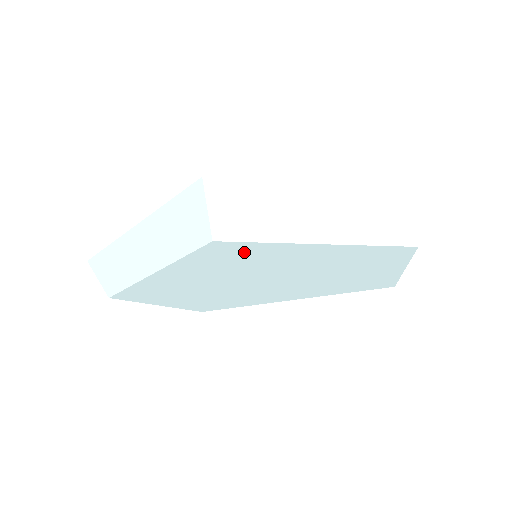
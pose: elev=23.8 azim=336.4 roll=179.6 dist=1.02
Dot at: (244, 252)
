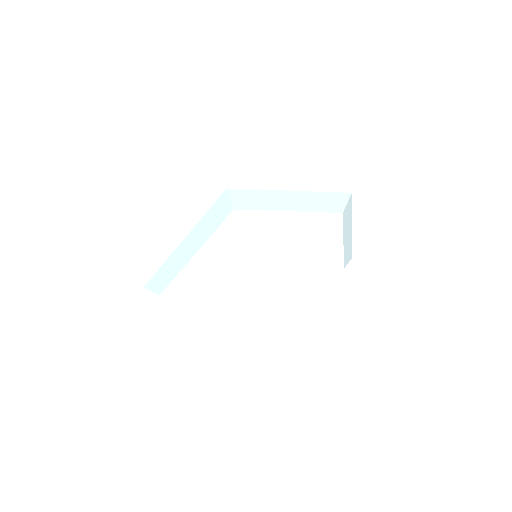
Dot at: (250, 222)
